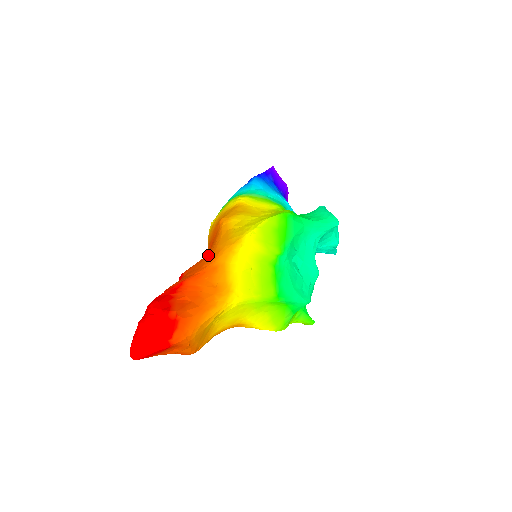
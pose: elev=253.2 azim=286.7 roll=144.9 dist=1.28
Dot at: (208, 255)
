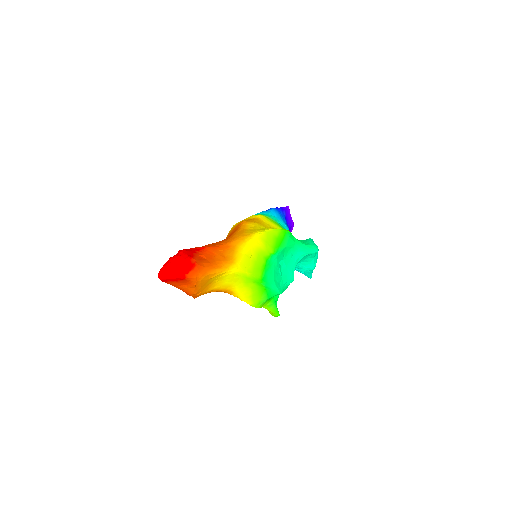
Dot at: (226, 239)
